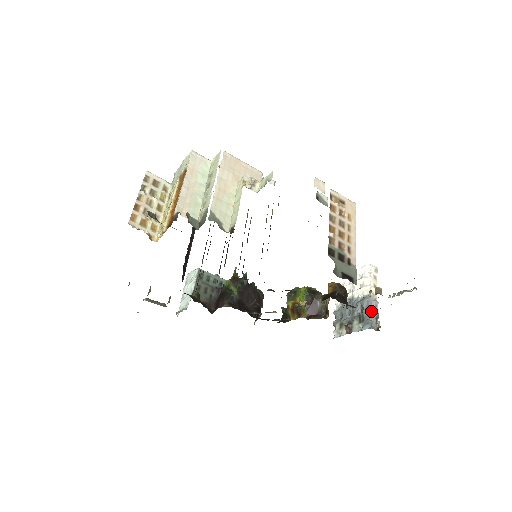
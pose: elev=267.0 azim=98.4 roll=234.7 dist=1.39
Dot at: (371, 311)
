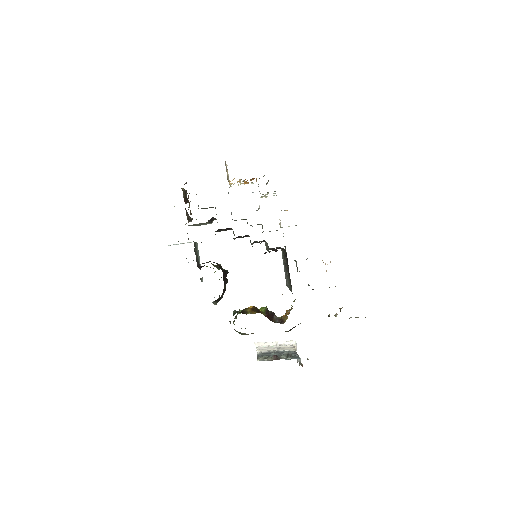
Dot at: (298, 355)
